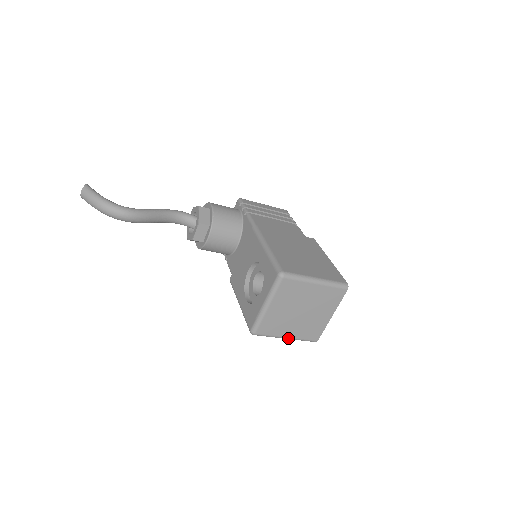
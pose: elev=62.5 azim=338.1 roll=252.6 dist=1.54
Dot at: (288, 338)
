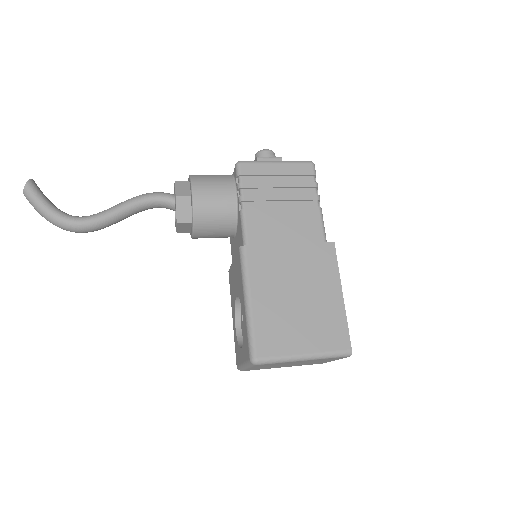
Dot at: occluded
